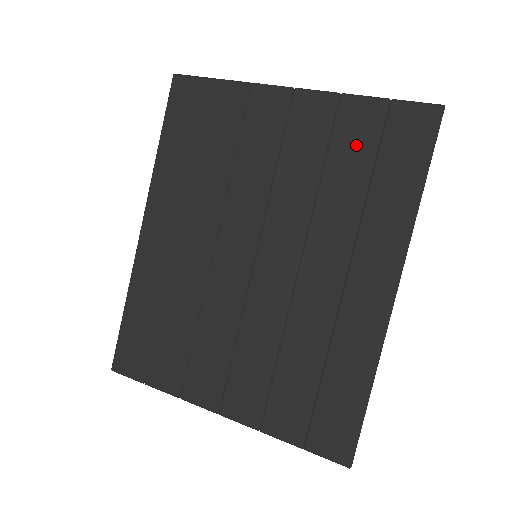
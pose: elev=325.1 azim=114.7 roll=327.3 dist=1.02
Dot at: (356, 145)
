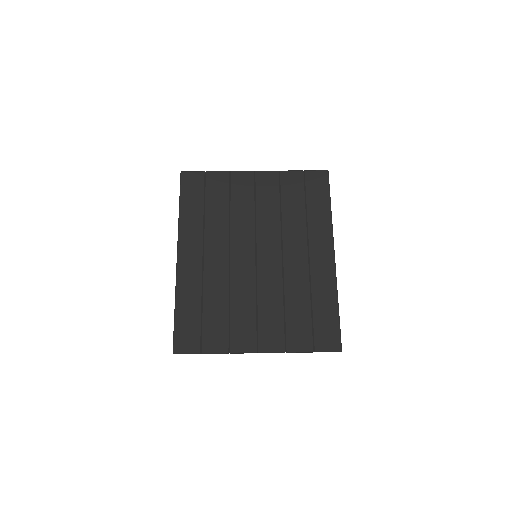
Dot at: (294, 192)
